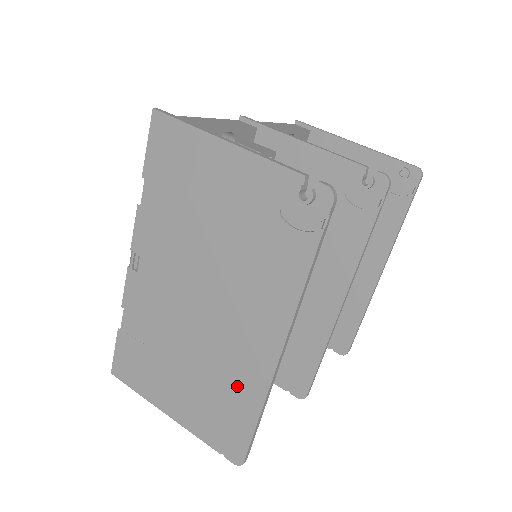
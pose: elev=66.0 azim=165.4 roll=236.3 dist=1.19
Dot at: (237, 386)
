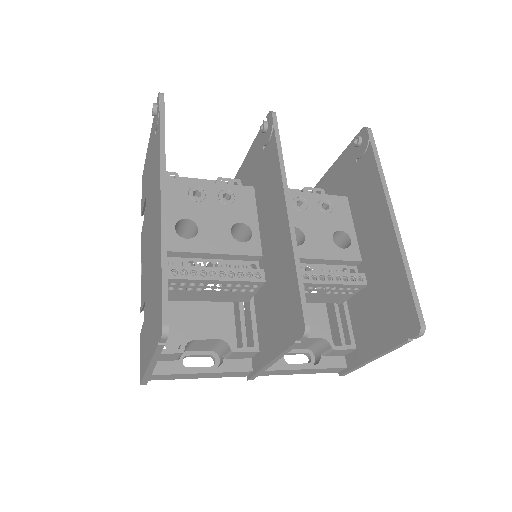
Dot at: (157, 262)
